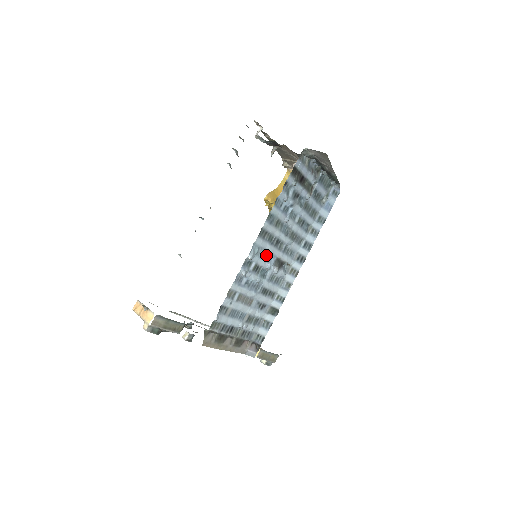
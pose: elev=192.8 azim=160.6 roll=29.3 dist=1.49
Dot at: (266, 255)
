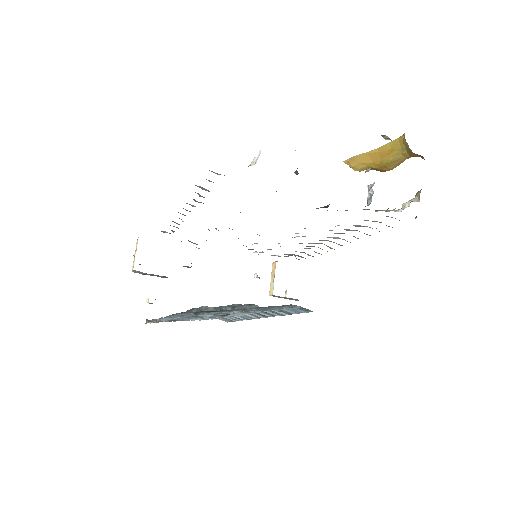
Dot at: (193, 316)
